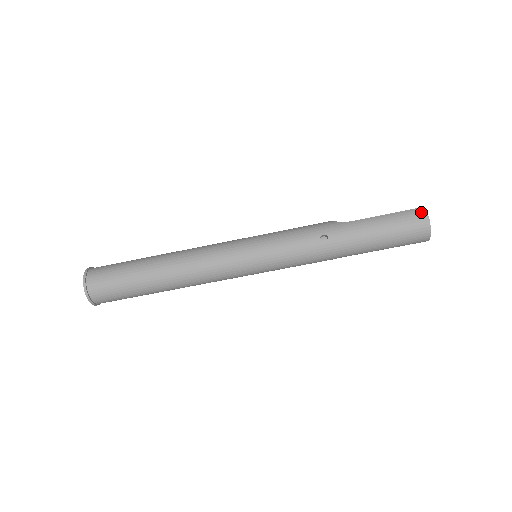
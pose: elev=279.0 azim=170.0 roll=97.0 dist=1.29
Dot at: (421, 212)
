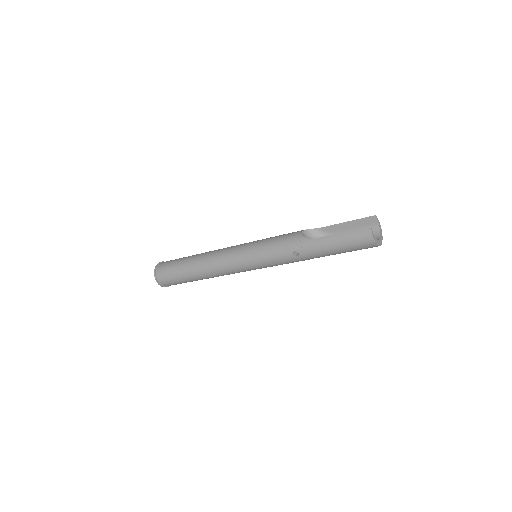
Dot at: (367, 233)
